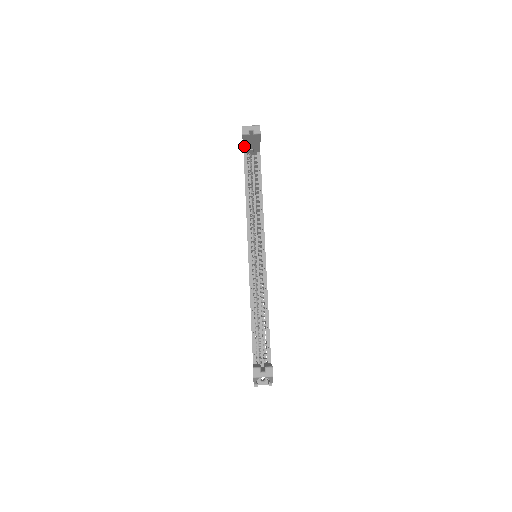
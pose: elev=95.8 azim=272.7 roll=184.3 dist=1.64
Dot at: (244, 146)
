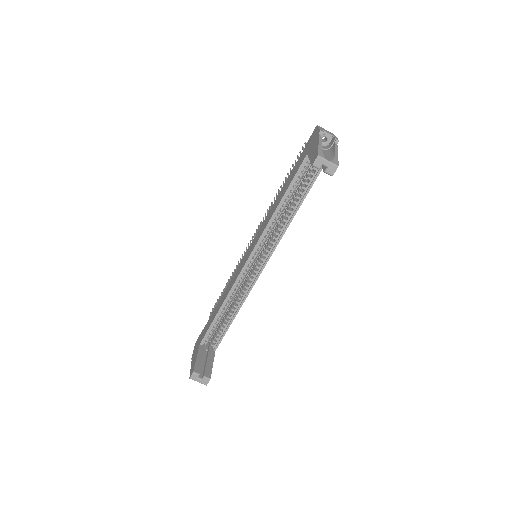
Dot at: occluded
